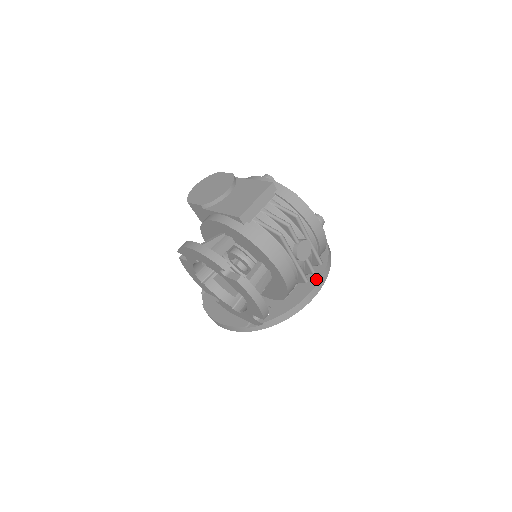
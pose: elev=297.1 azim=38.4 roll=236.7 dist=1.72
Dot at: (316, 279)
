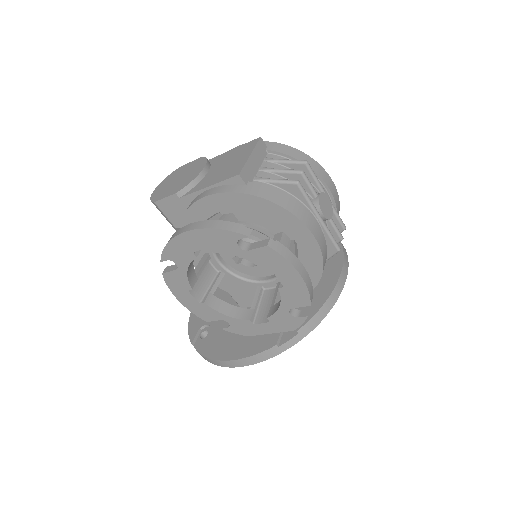
Dot at: (338, 260)
